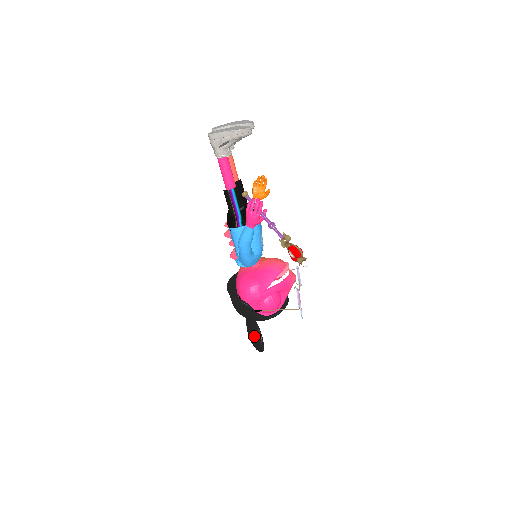
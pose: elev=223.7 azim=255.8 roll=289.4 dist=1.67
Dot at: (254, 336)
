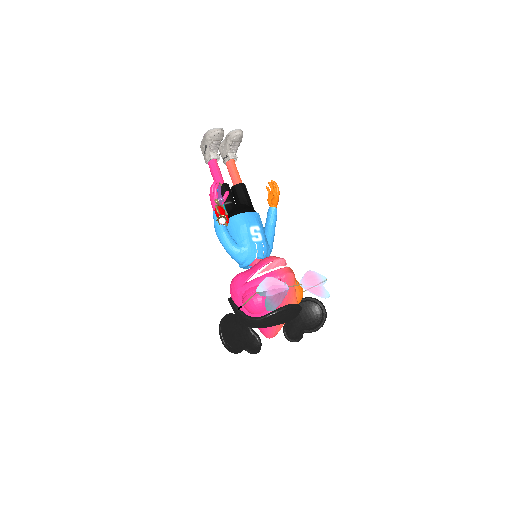
Dot at: occluded
